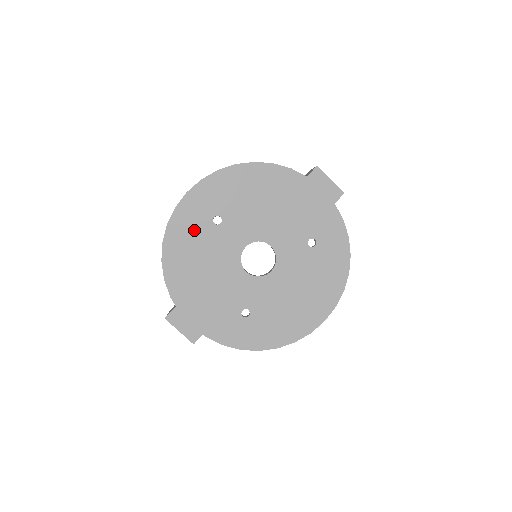
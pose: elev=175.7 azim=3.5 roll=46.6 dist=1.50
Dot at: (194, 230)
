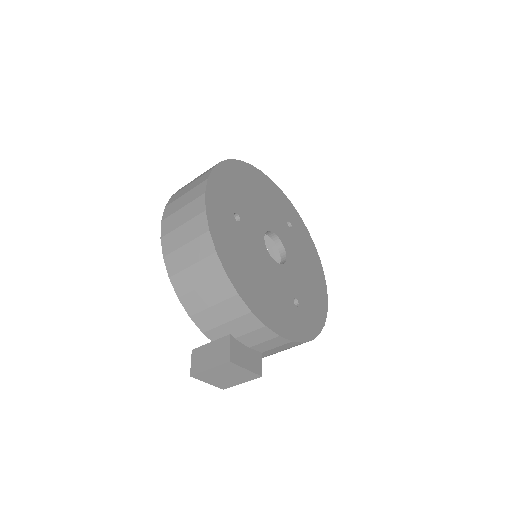
Dot at: (229, 232)
